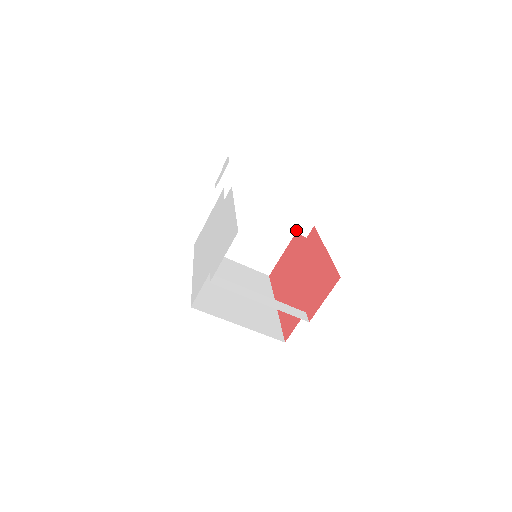
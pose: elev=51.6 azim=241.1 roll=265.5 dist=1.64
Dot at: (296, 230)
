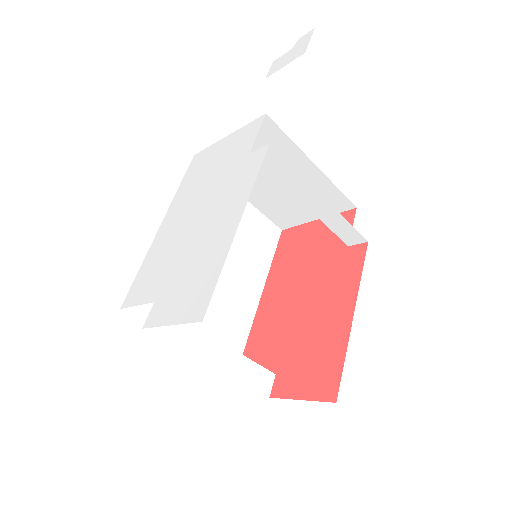
Dot at: (339, 233)
